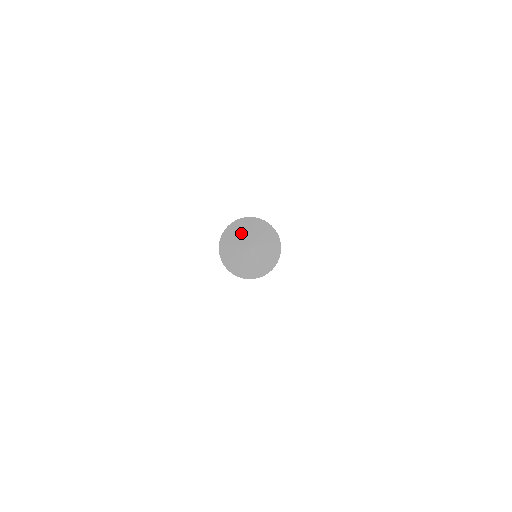
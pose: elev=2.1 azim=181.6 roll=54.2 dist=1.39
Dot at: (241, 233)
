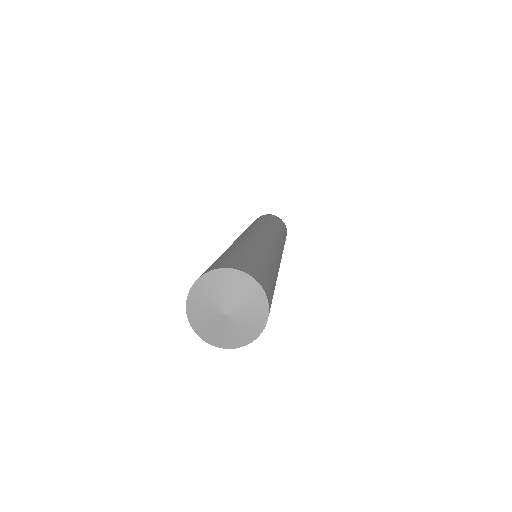
Dot at: (204, 304)
